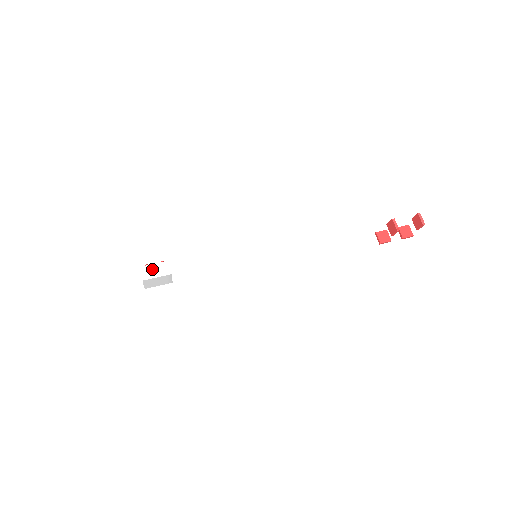
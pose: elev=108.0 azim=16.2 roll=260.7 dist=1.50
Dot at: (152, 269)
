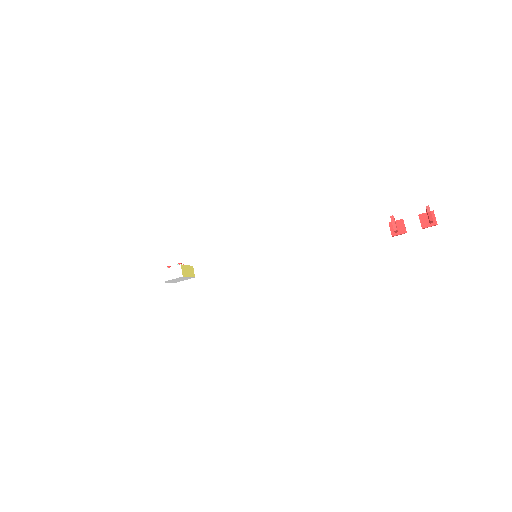
Dot at: (168, 272)
